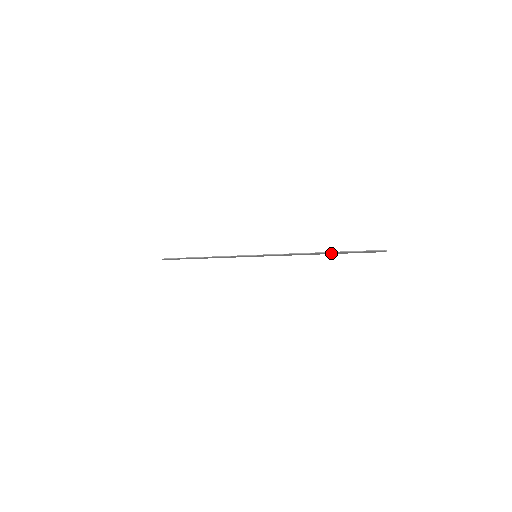
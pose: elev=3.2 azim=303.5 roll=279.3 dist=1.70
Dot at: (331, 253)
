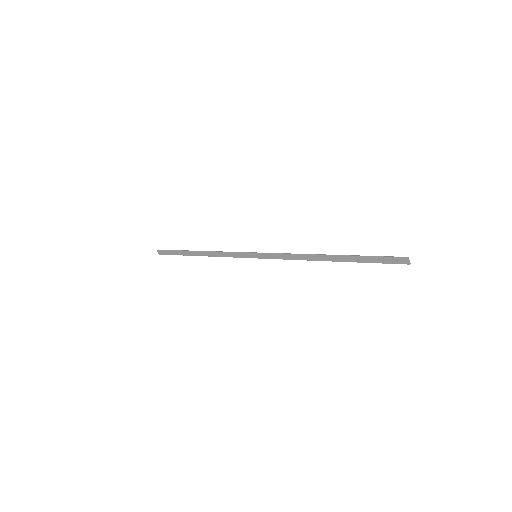
Dot at: (342, 258)
